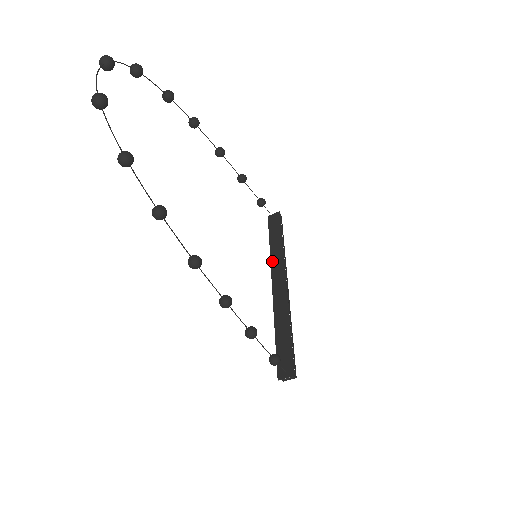
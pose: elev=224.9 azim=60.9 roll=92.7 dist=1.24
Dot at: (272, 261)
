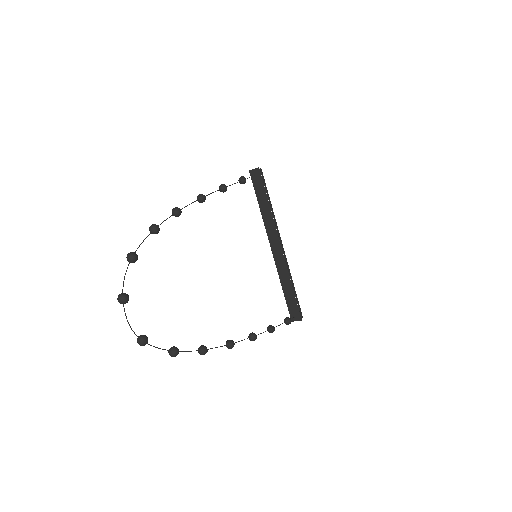
Dot at: (265, 224)
